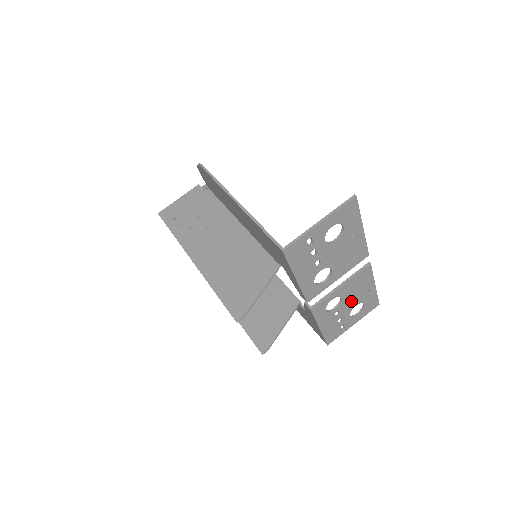
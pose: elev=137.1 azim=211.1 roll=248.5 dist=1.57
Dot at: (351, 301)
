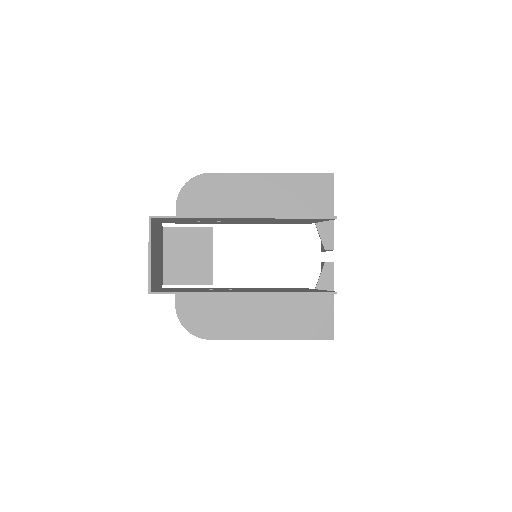
Dot at: occluded
